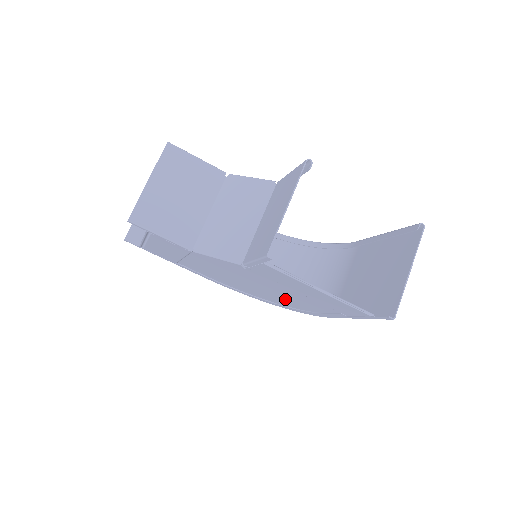
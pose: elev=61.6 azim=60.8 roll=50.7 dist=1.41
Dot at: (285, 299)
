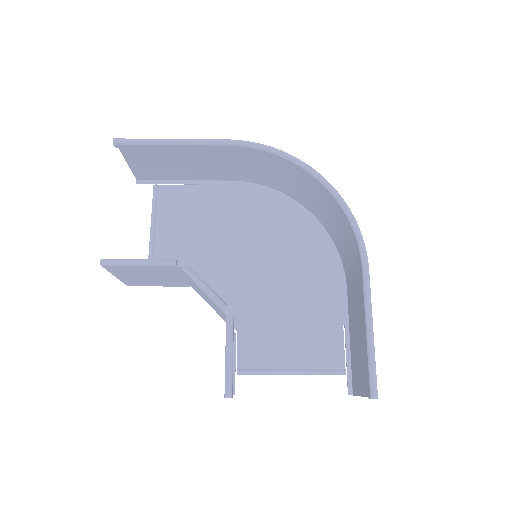
Dot at: (301, 265)
